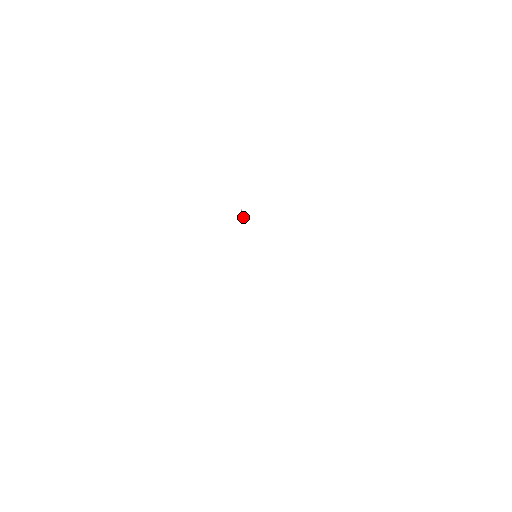
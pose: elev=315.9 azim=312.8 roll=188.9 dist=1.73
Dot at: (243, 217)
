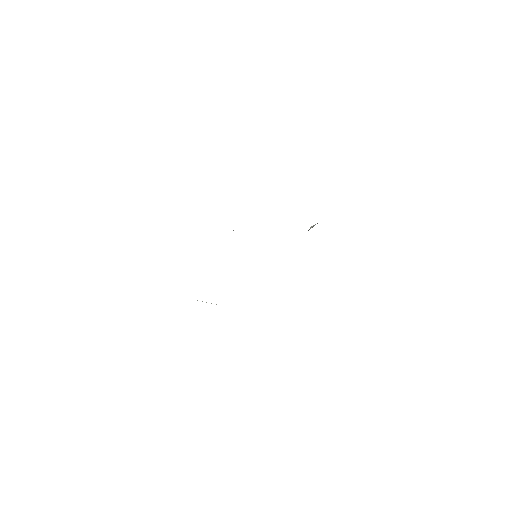
Dot at: (309, 229)
